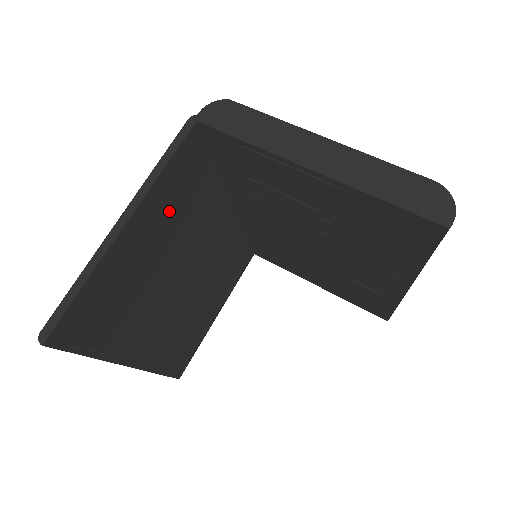
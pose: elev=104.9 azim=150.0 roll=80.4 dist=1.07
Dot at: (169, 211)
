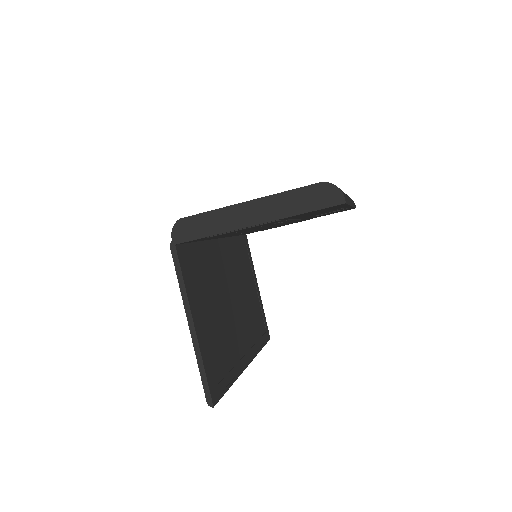
Dot at: (200, 292)
